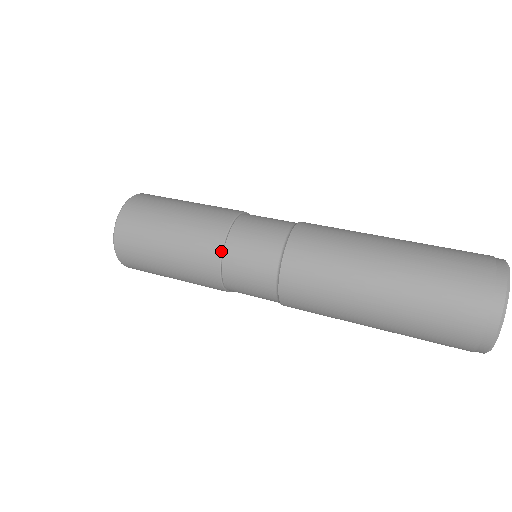
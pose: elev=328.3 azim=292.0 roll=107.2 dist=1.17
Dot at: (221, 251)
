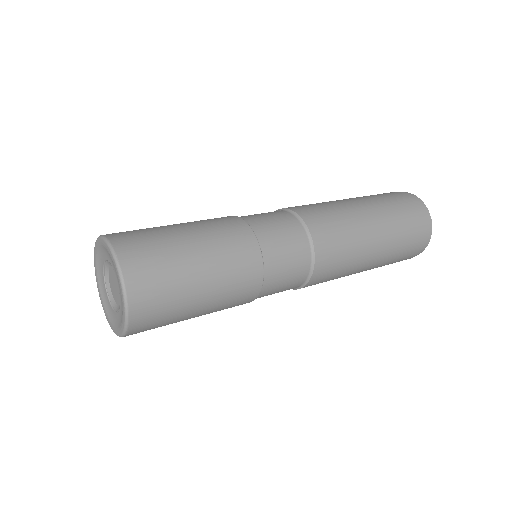
Dot at: (263, 280)
